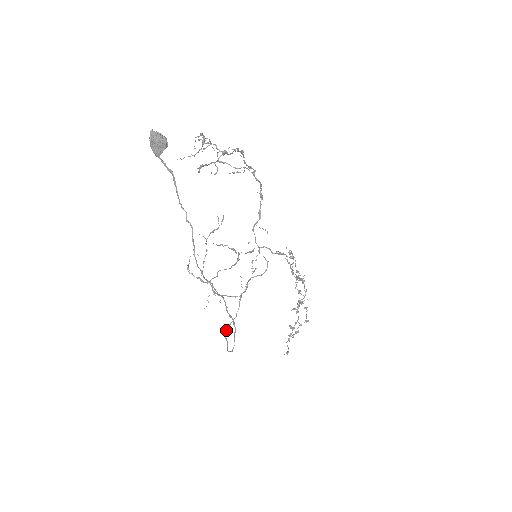
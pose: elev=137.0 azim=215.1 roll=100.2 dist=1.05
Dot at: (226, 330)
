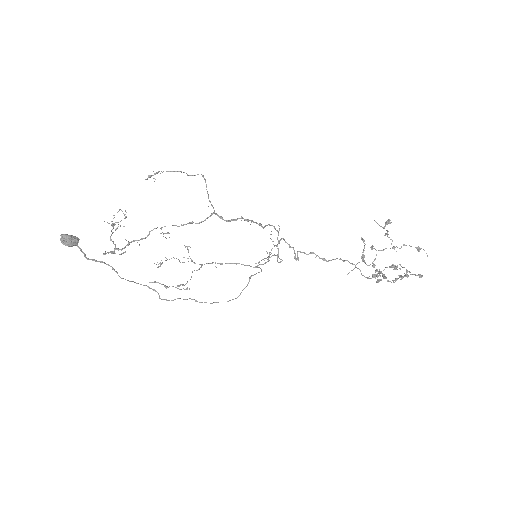
Dot at: (252, 275)
